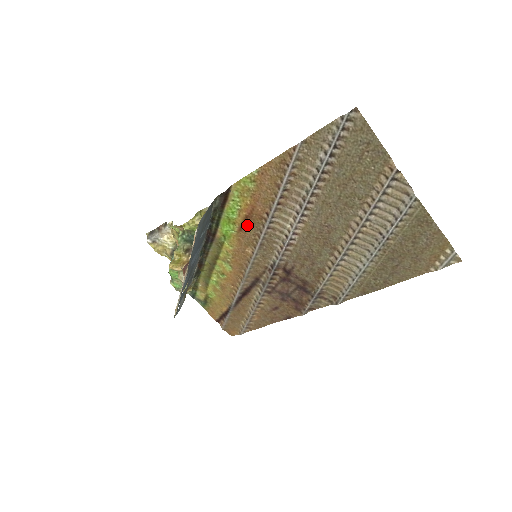
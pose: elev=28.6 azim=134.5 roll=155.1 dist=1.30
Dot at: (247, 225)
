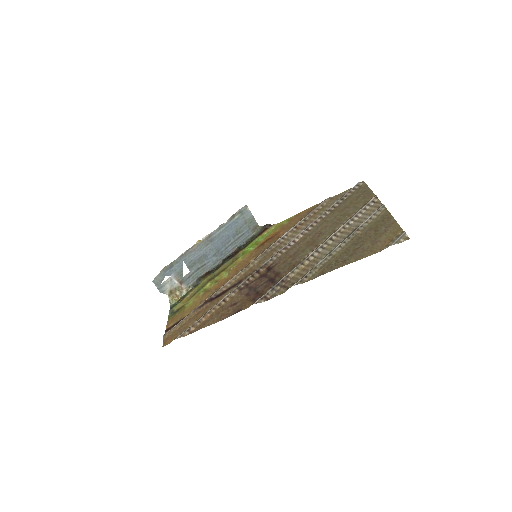
Dot at: (265, 243)
